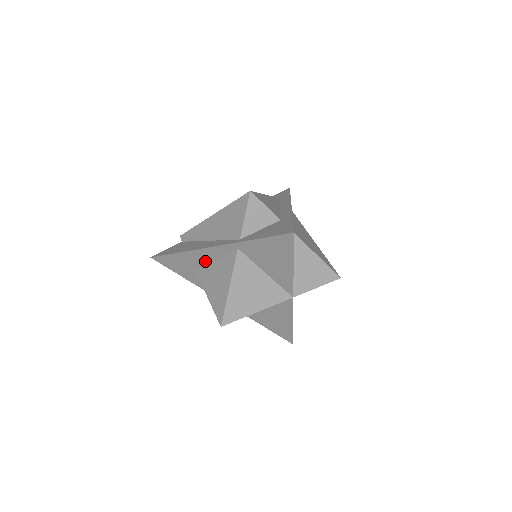
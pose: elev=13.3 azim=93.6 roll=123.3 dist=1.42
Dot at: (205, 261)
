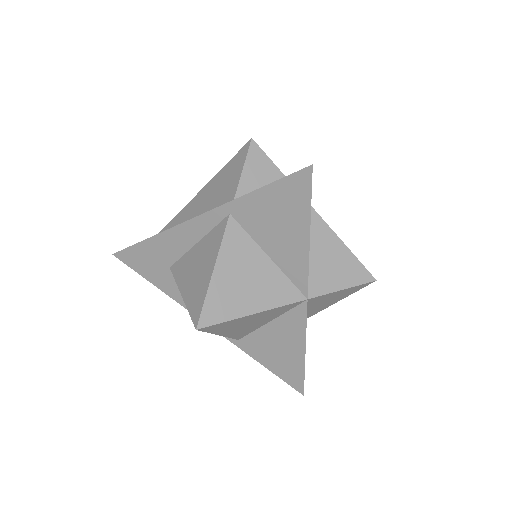
Dot at: (184, 248)
